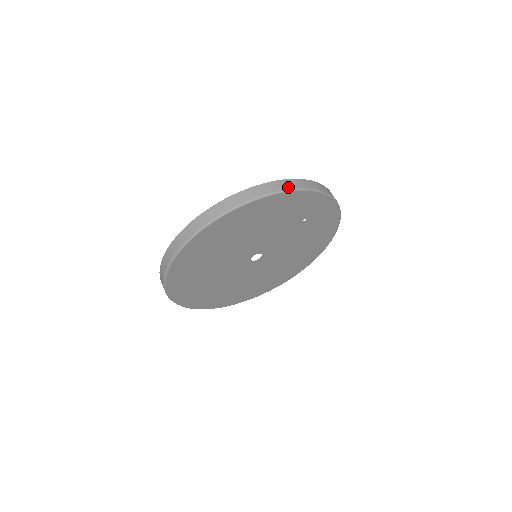
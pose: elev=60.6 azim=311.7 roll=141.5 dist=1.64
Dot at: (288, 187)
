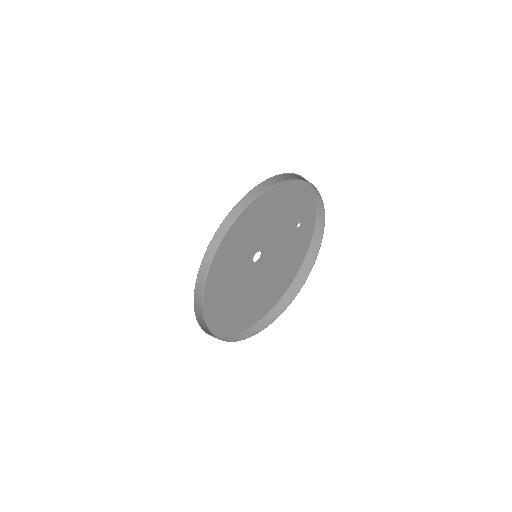
Dot at: (314, 258)
